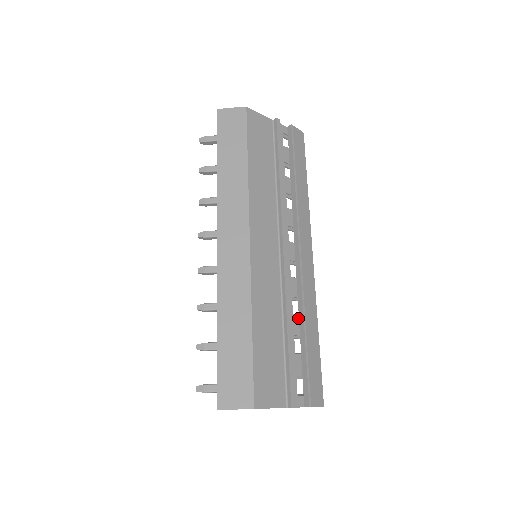
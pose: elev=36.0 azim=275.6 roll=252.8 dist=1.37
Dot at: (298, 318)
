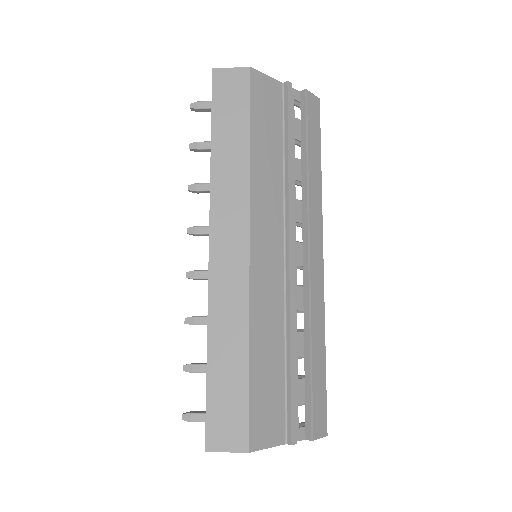
Dot at: (303, 335)
